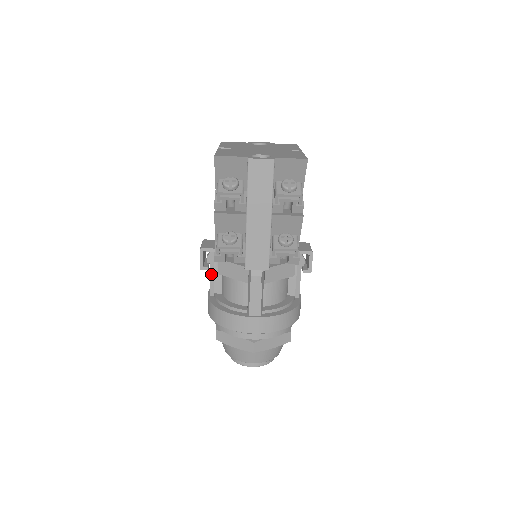
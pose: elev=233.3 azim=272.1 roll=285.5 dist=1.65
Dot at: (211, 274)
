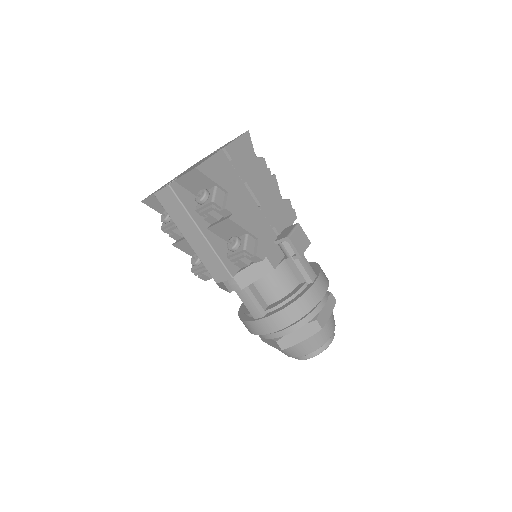
Dot at: occluded
